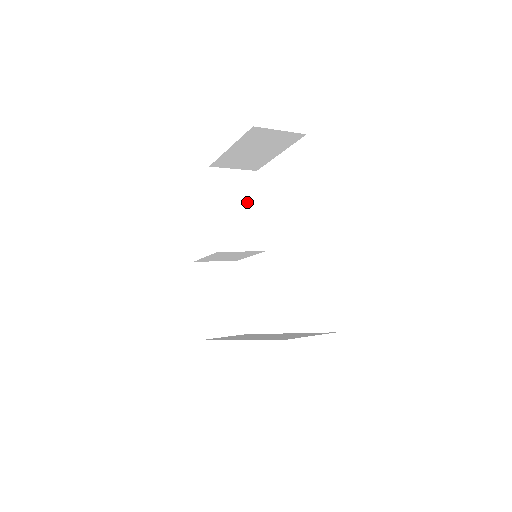
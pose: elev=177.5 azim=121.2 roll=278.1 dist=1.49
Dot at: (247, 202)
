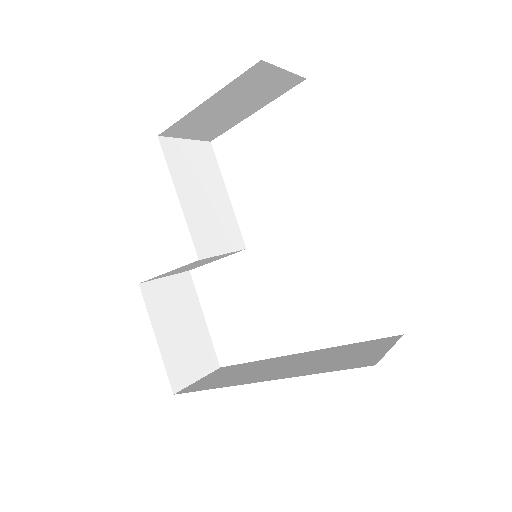
Dot at: (211, 185)
